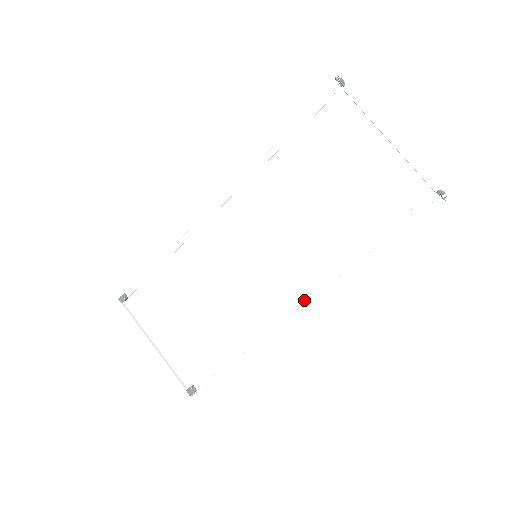
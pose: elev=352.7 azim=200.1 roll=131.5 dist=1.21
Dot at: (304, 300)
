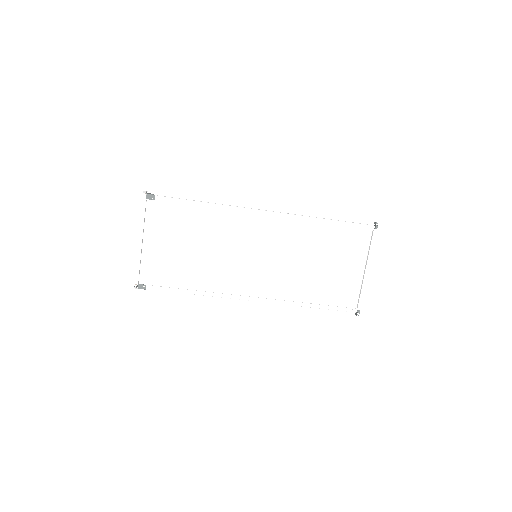
Dot at: (258, 300)
